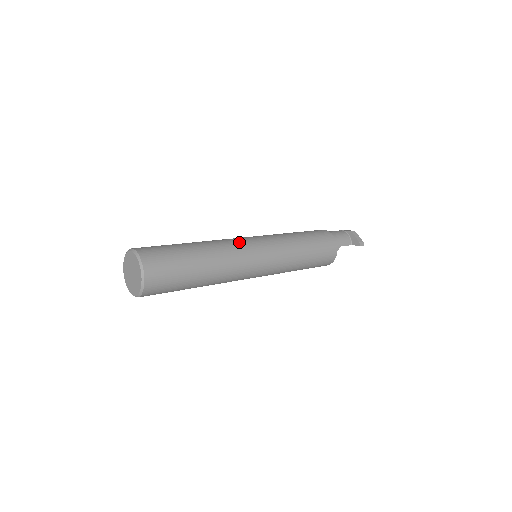
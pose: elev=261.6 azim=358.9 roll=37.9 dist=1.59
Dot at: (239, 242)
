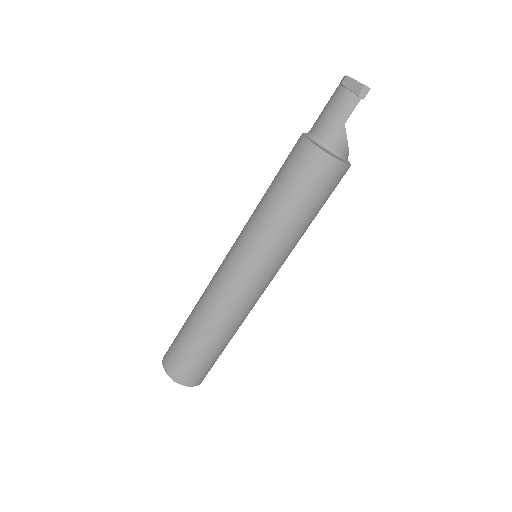
Dot at: (217, 278)
